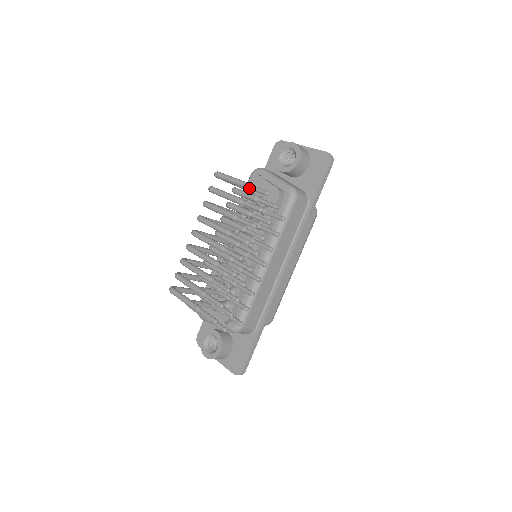
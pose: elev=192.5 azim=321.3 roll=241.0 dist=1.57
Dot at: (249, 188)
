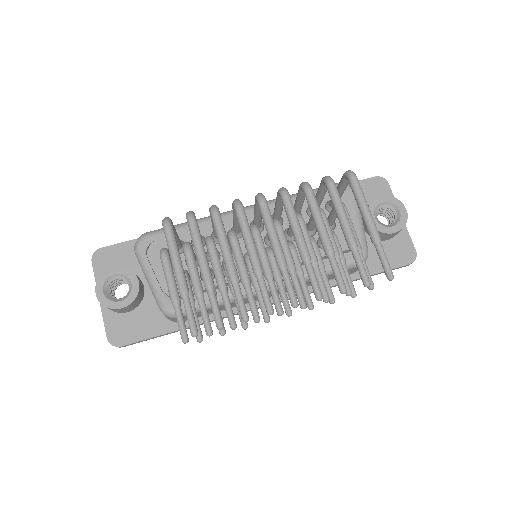
Dot at: (377, 244)
